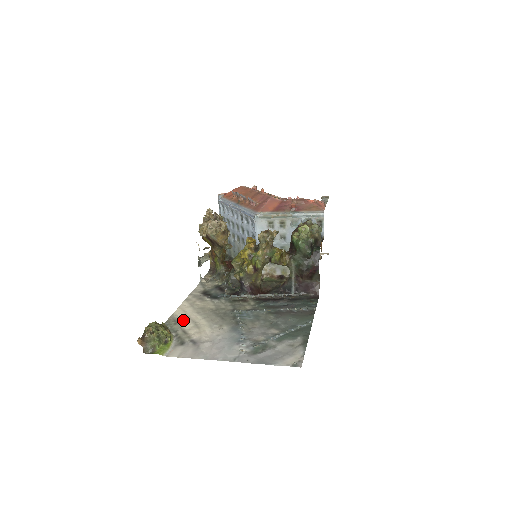
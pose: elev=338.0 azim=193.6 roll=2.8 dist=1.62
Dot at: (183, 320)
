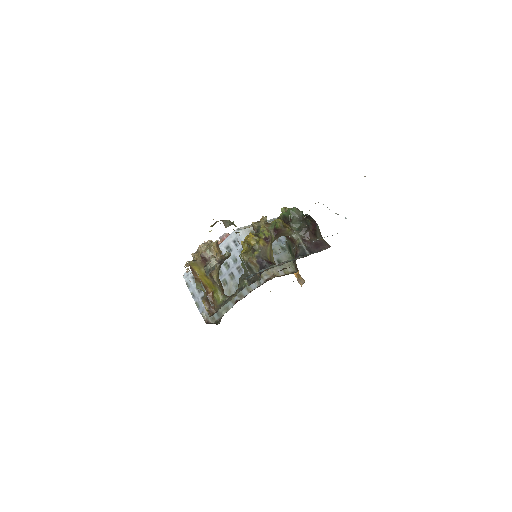
Dot at: occluded
